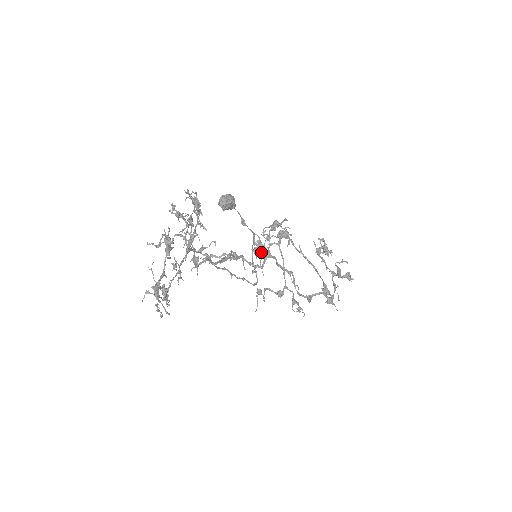
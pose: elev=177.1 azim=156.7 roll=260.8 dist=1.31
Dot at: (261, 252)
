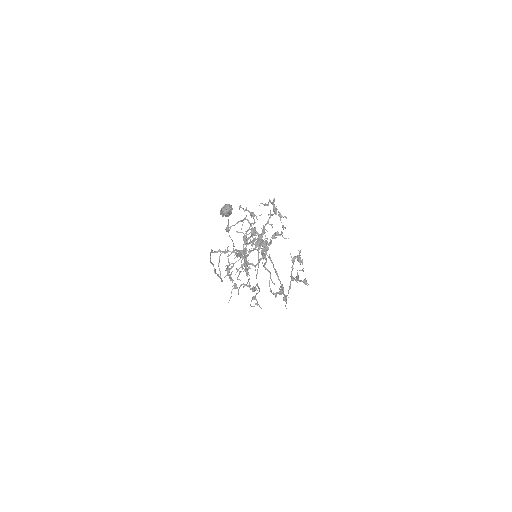
Dot at: occluded
